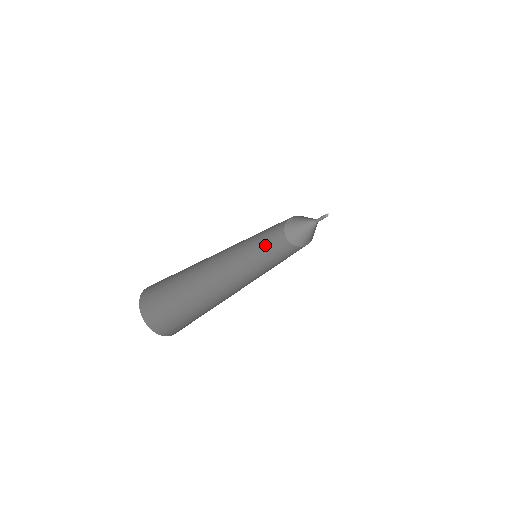
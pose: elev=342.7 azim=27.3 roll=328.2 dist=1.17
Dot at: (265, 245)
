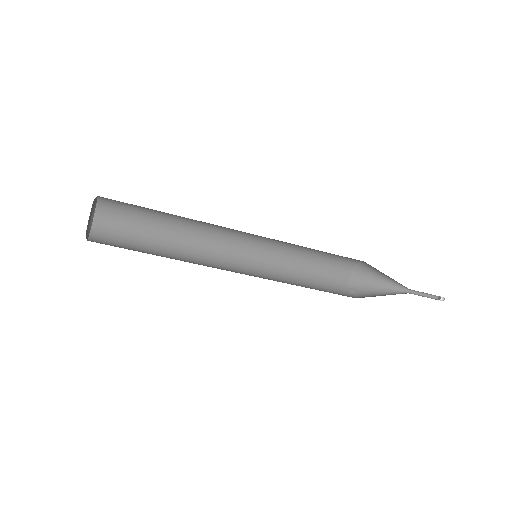
Dot at: occluded
